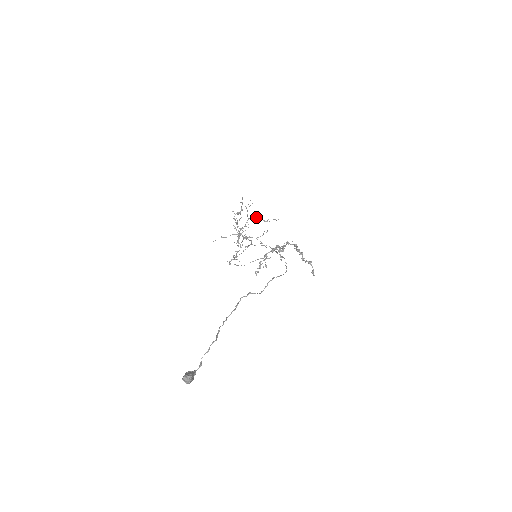
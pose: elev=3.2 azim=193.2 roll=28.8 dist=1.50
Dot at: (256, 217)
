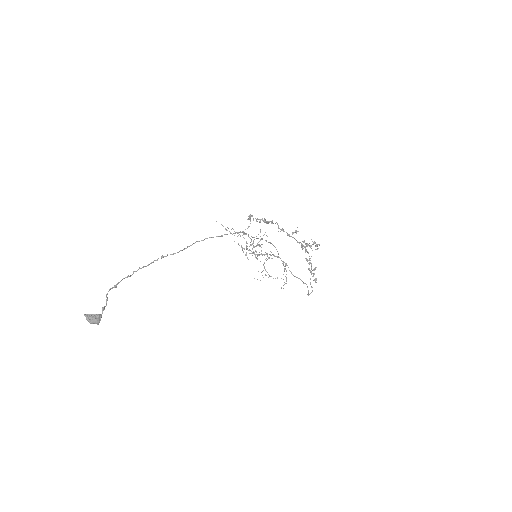
Dot at: (243, 231)
